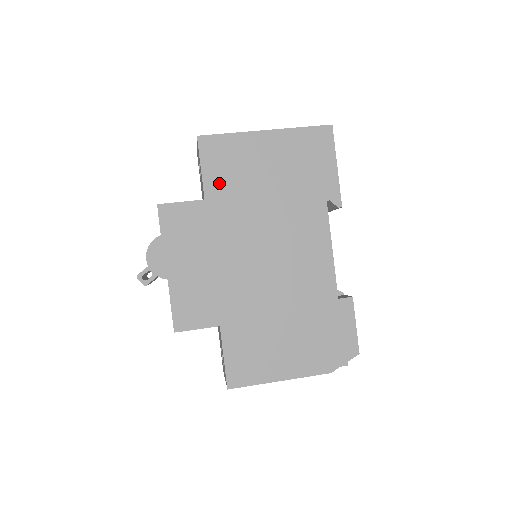
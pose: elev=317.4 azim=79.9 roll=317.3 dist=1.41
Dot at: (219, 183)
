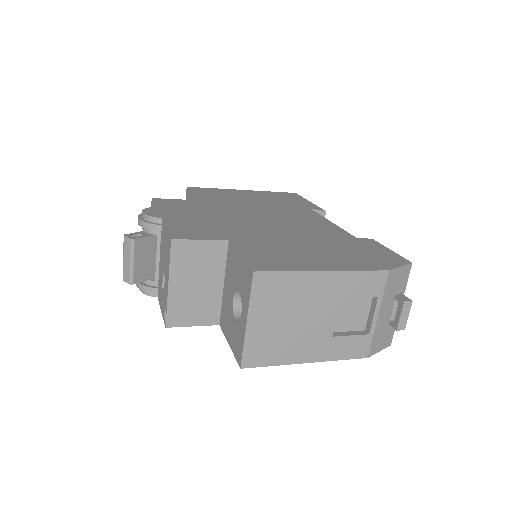
Dot at: (209, 198)
